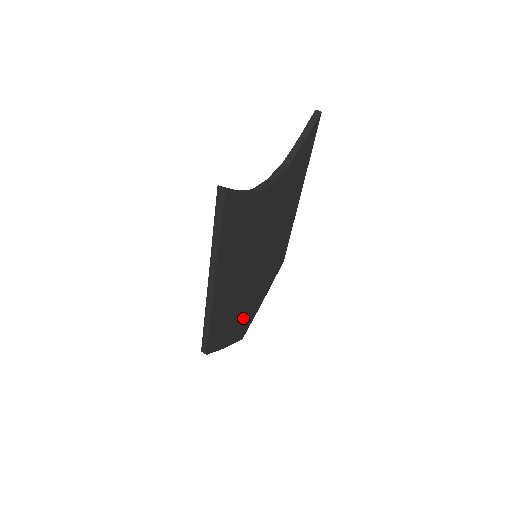
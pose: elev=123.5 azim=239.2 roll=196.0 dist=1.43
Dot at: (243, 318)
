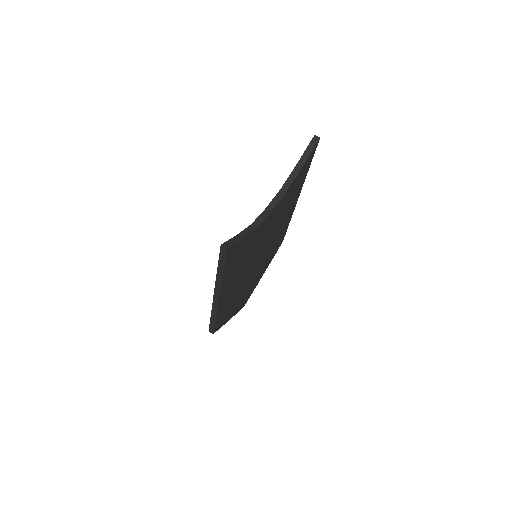
Dot at: occluded
